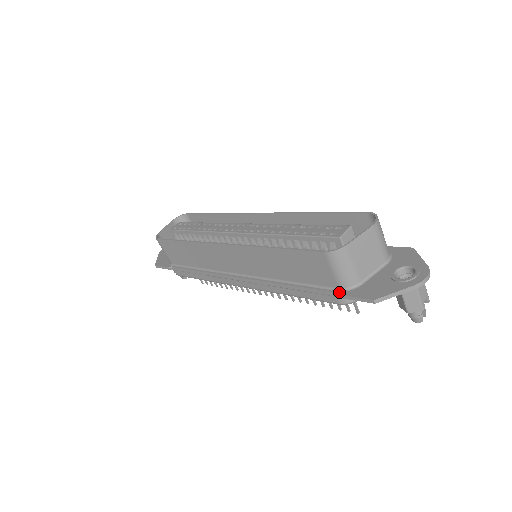
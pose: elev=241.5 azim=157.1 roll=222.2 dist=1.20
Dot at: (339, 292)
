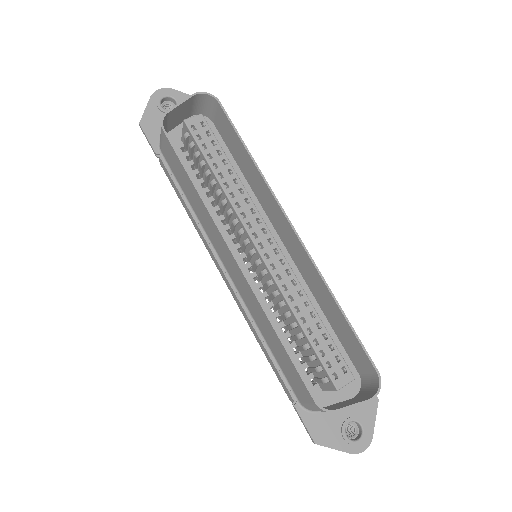
Dot at: (297, 405)
